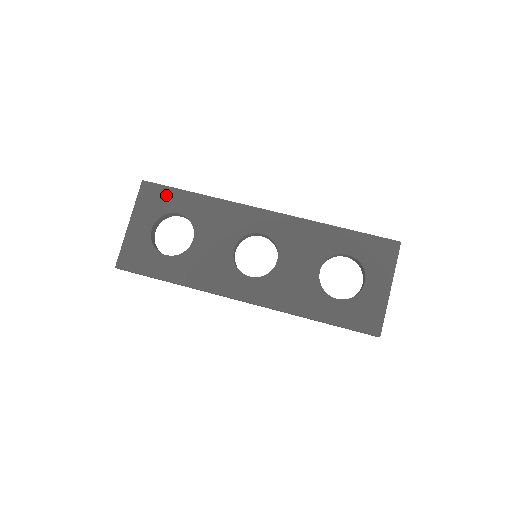
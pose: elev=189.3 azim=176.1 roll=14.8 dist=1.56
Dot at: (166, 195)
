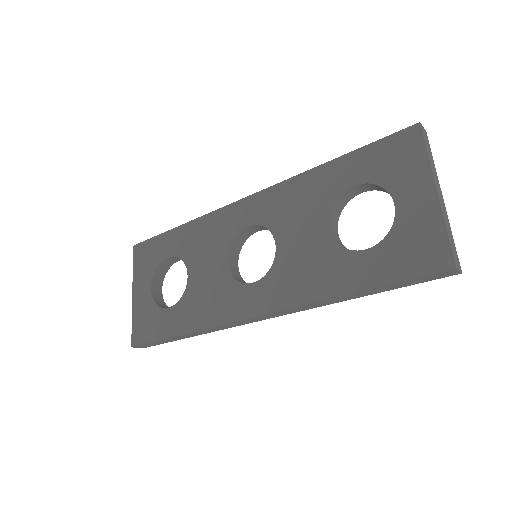
Dot at: (154, 246)
